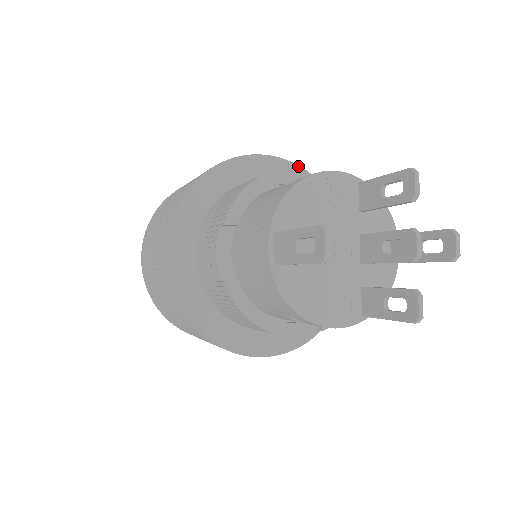
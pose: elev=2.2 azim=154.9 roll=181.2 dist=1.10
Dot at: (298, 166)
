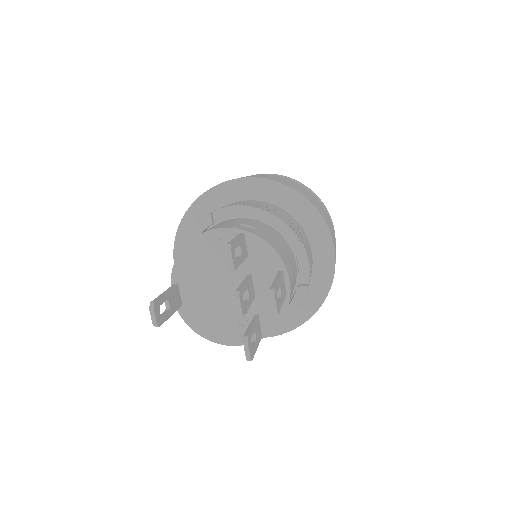
Dot at: (270, 180)
